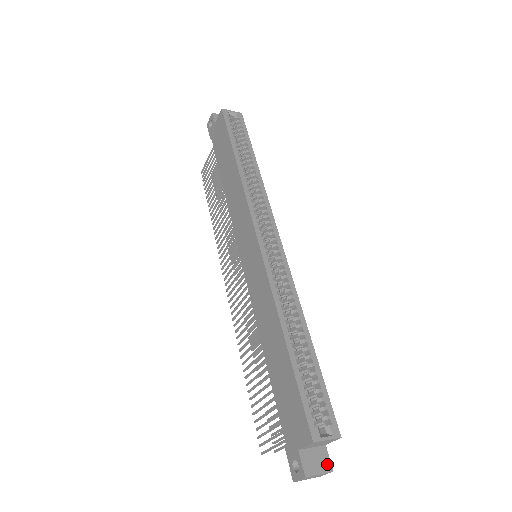
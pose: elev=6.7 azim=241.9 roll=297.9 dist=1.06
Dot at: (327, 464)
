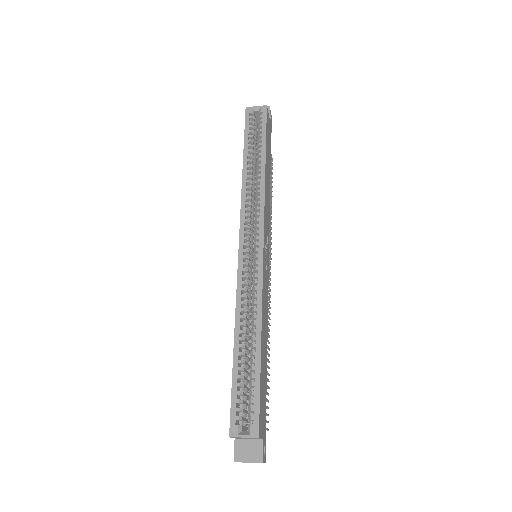
Dot at: (258, 455)
